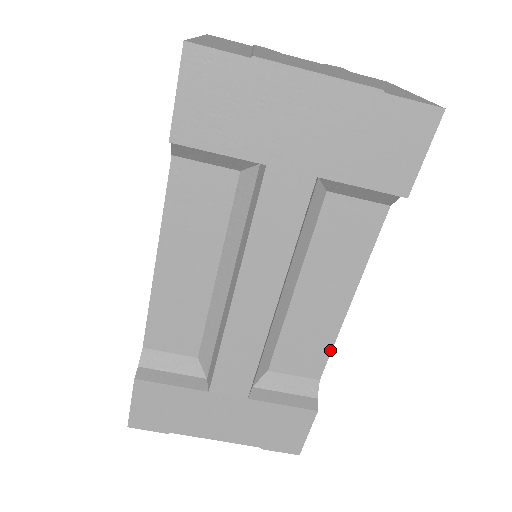
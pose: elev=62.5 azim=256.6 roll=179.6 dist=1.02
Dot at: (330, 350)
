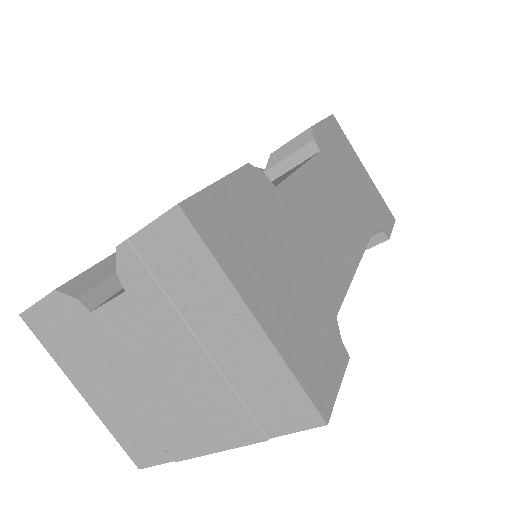
Dot at: (368, 239)
